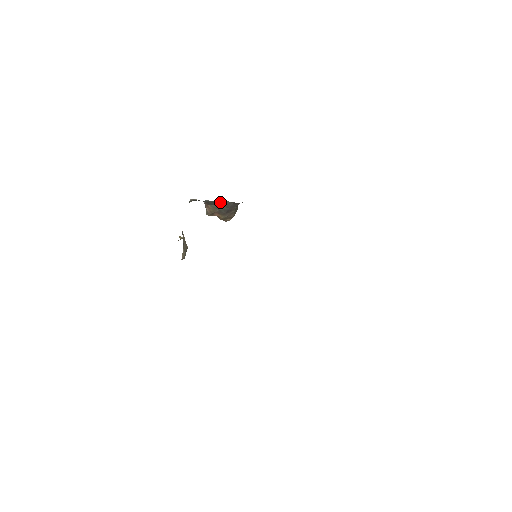
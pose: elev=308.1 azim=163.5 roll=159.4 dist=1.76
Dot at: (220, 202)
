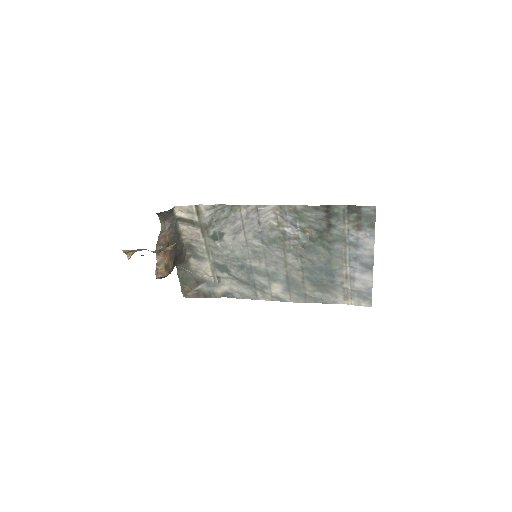
Dot at: (178, 239)
